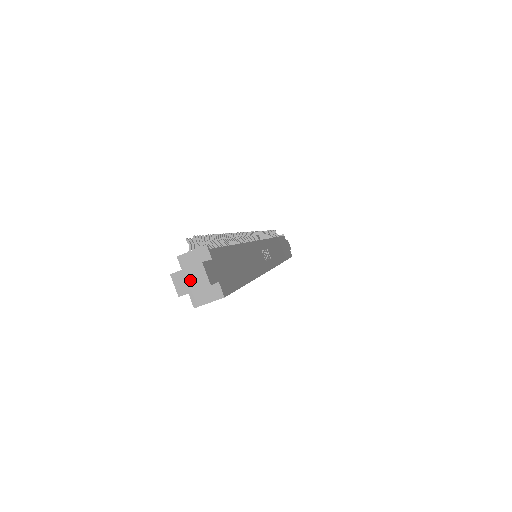
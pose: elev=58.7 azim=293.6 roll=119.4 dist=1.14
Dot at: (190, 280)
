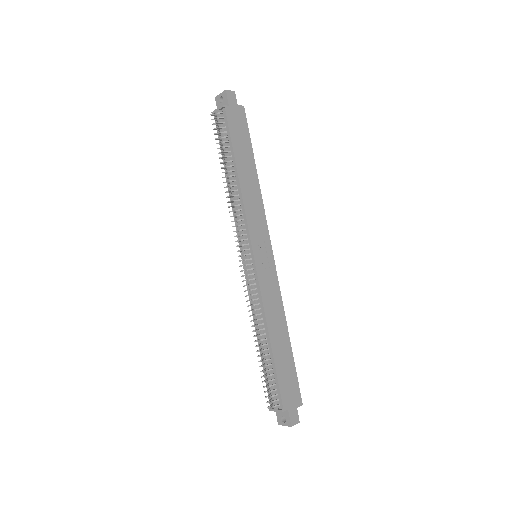
Dot at: occluded
